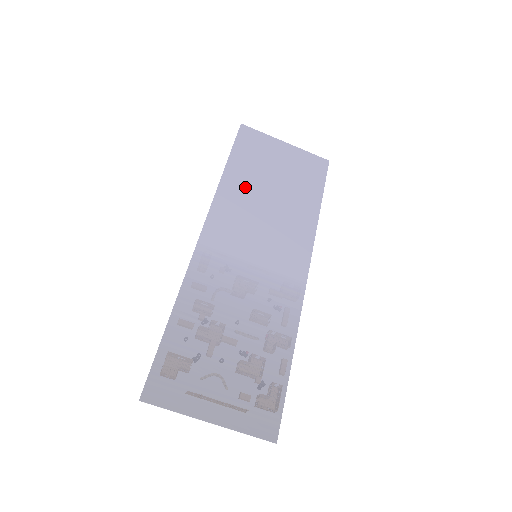
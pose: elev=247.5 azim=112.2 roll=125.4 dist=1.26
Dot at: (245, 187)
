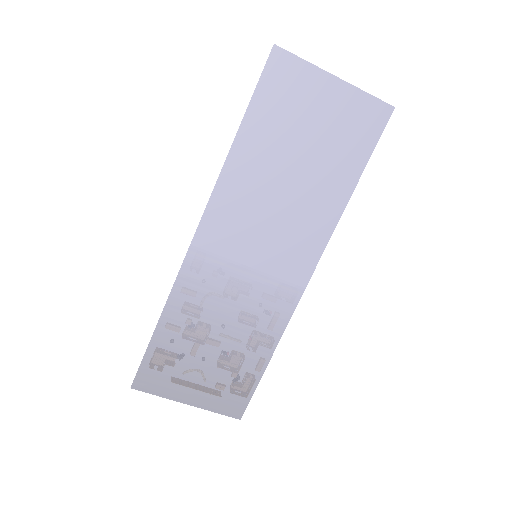
Dot at: (259, 164)
